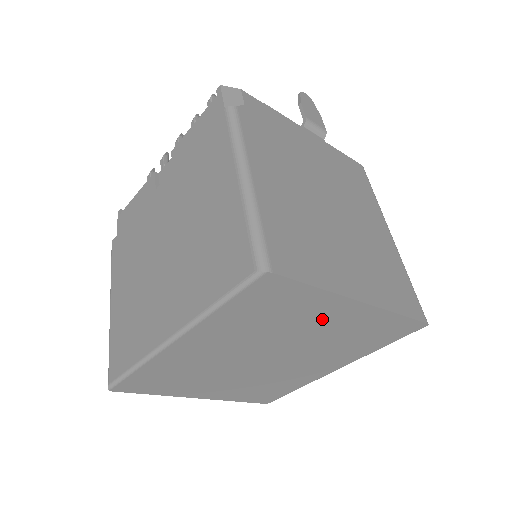
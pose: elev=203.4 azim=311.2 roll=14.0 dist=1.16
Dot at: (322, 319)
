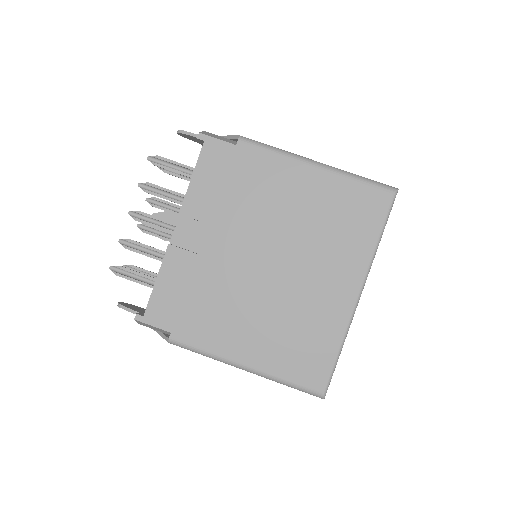
Dot at: occluded
